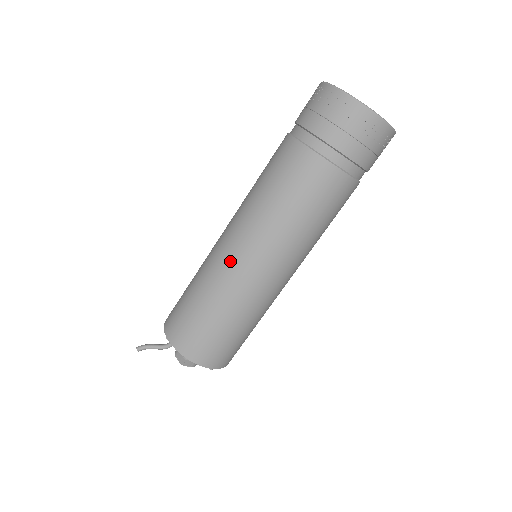
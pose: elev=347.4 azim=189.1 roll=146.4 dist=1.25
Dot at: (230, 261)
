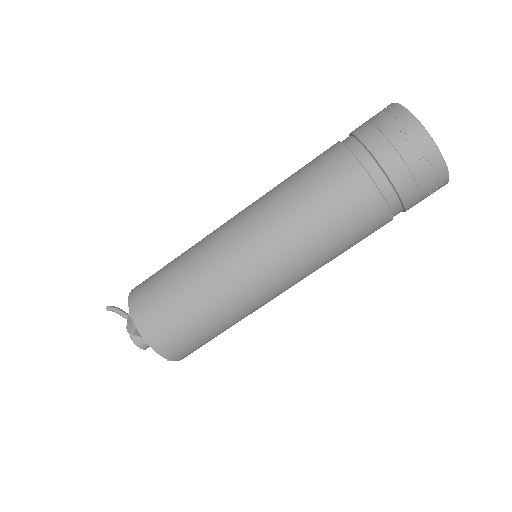
Dot at: (222, 231)
